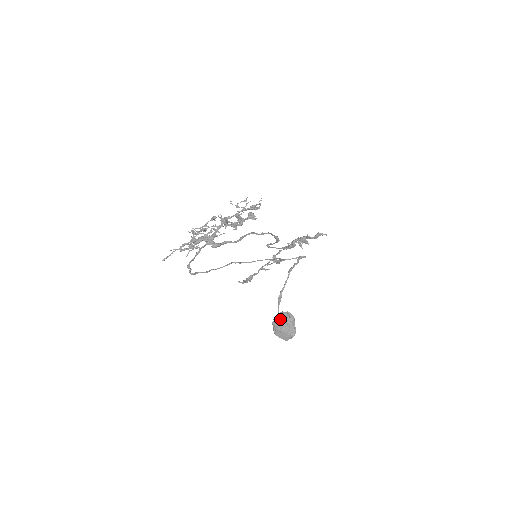
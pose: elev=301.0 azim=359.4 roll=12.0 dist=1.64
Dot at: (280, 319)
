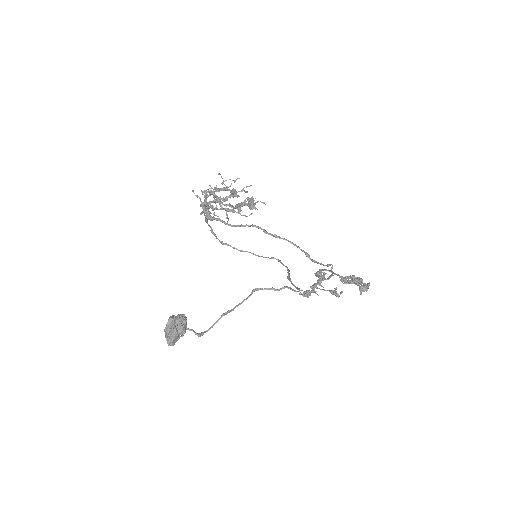
Dot at: (171, 317)
